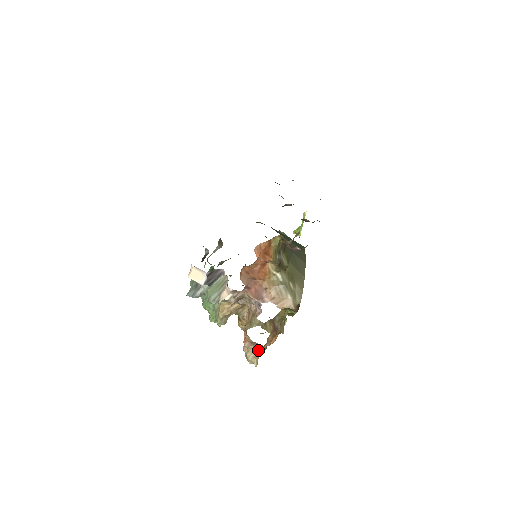
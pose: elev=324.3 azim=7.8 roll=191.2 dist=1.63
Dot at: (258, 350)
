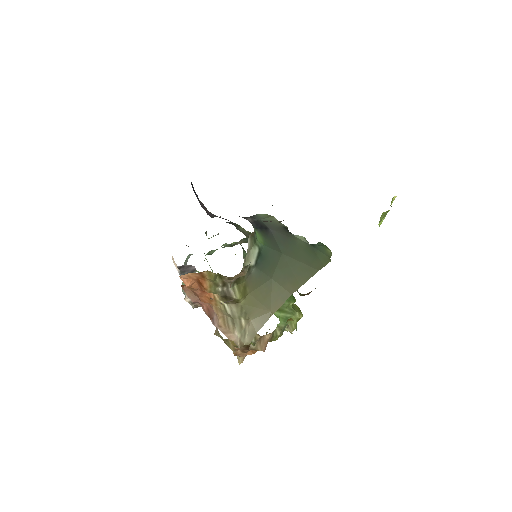
Dot at: occluded
